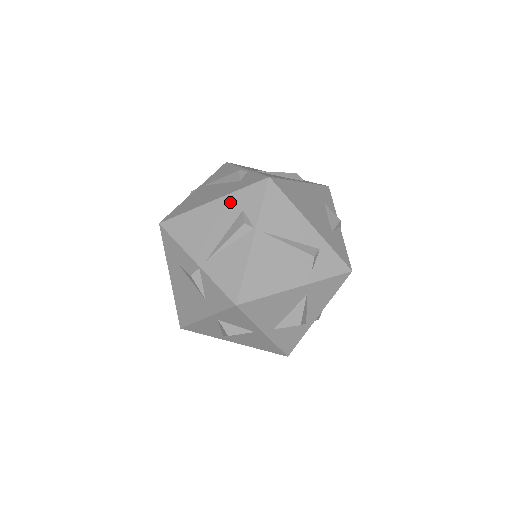
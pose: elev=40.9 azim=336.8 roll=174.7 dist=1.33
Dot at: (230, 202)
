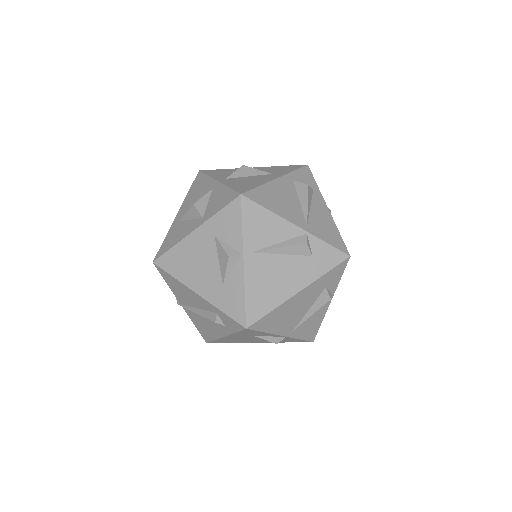
Dot at: (316, 286)
